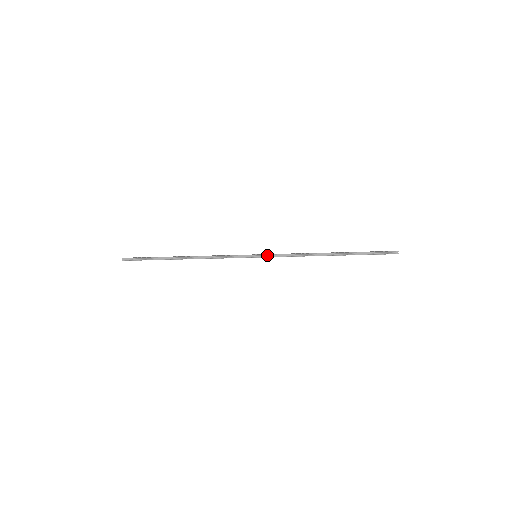
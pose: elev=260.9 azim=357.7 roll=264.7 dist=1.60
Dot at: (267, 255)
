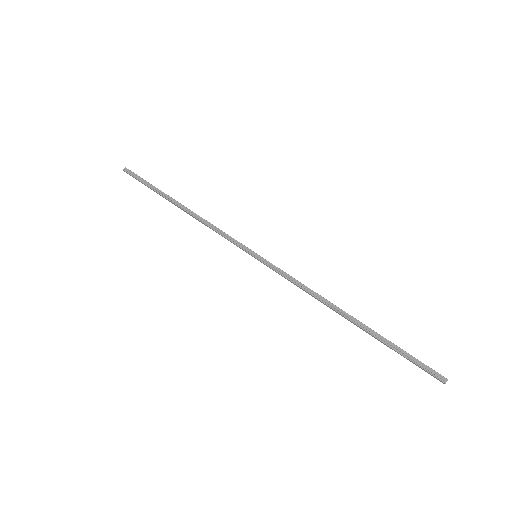
Dot at: (269, 263)
